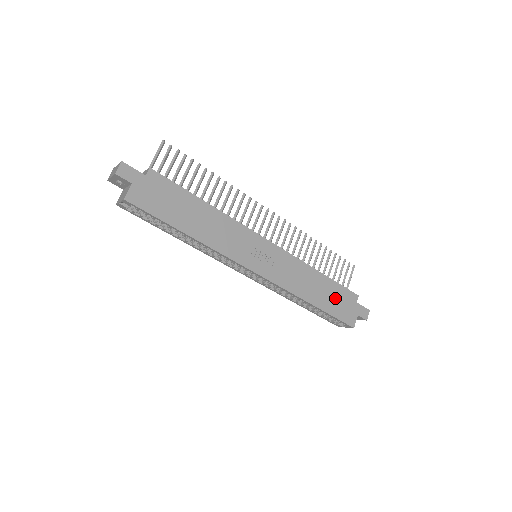
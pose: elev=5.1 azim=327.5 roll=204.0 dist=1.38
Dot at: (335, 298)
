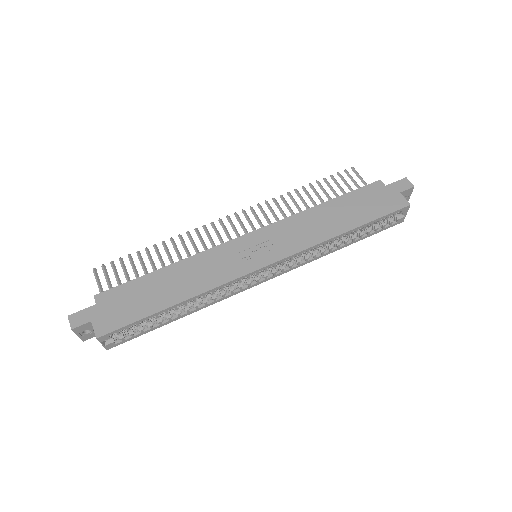
Dot at: (361, 205)
